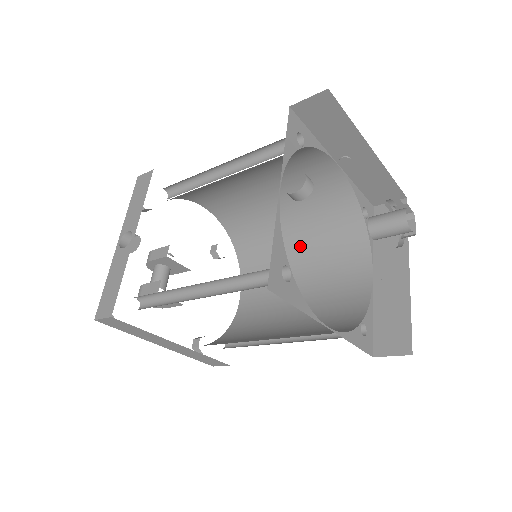
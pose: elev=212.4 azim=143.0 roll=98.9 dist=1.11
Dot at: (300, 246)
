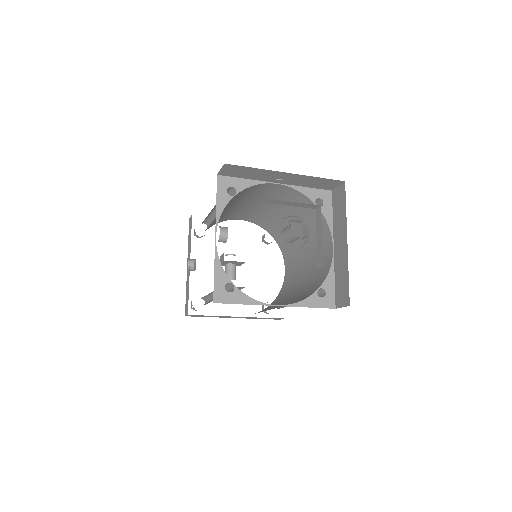
Dot at: (299, 231)
